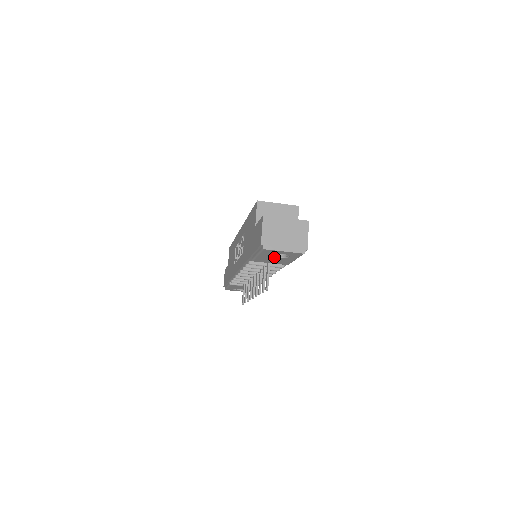
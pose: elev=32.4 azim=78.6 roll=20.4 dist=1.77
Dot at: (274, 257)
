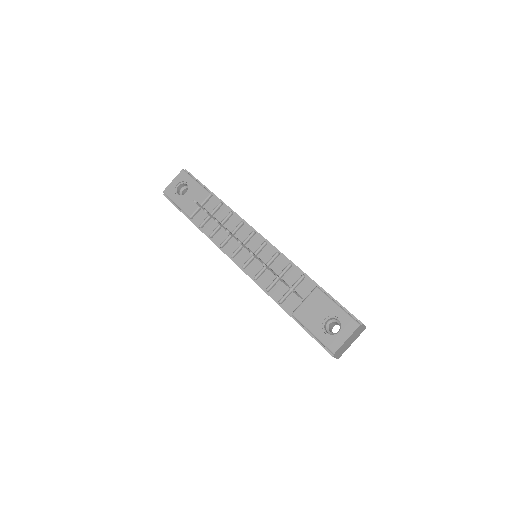
Dot at: (185, 195)
